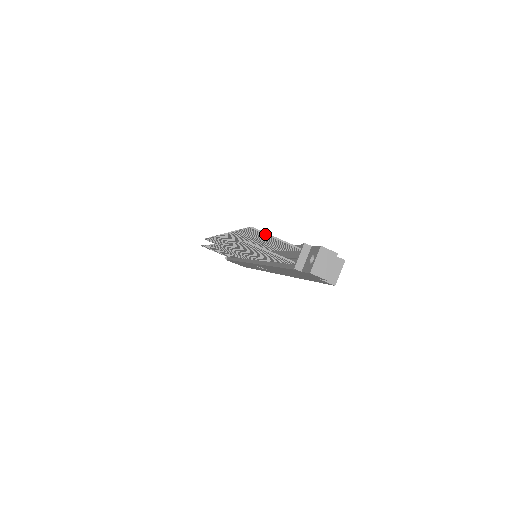
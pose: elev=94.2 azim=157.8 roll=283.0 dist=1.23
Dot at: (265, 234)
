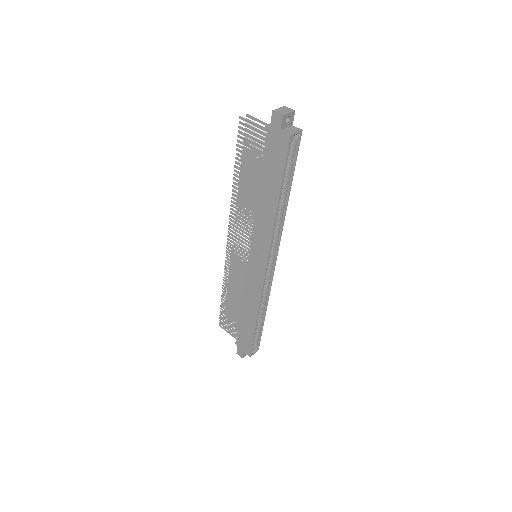
Dot at: (254, 118)
